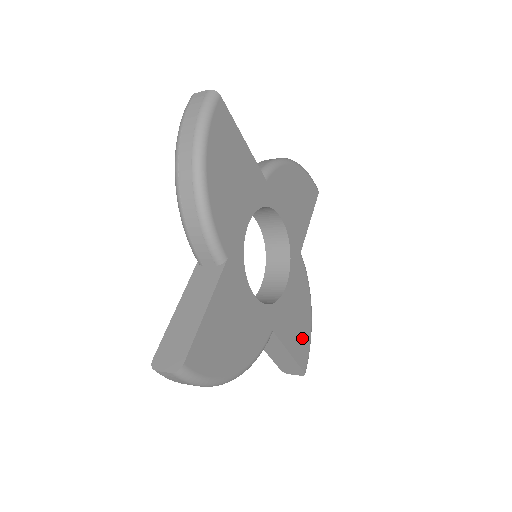
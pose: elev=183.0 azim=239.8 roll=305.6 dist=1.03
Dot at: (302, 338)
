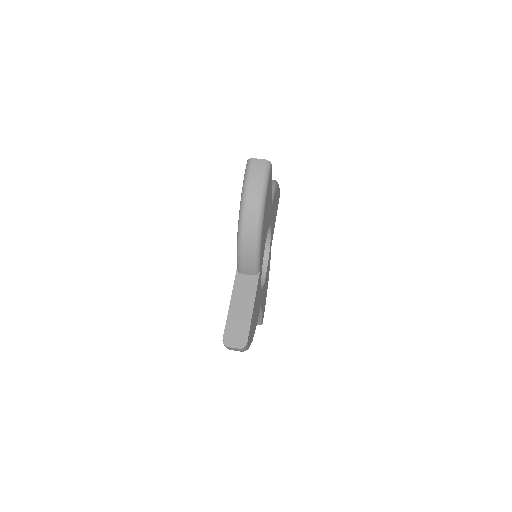
Dot at: (277, 202)
